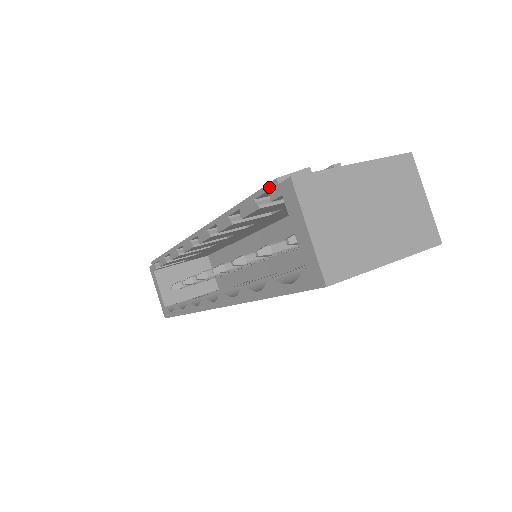
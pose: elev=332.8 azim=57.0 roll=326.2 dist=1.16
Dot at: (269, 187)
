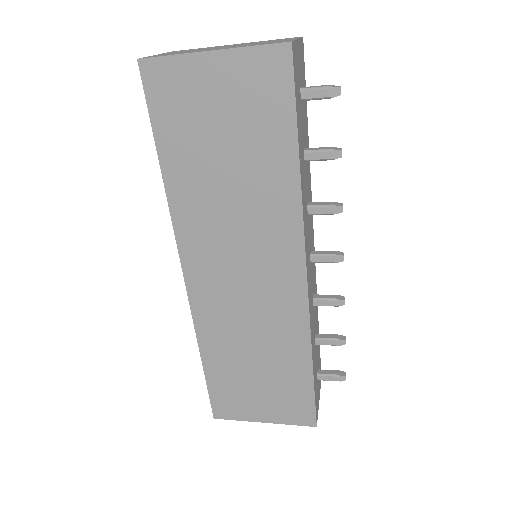
Dot at: occluded
